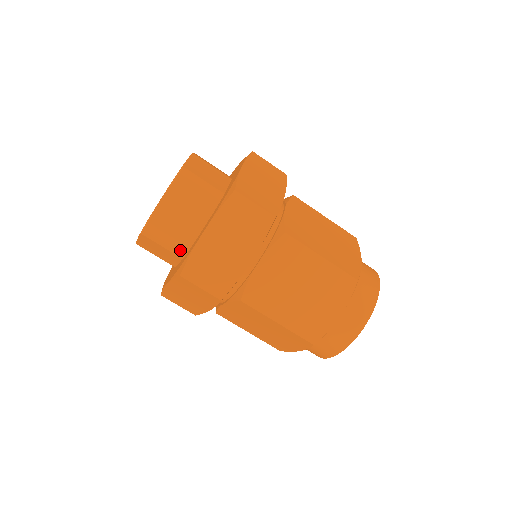
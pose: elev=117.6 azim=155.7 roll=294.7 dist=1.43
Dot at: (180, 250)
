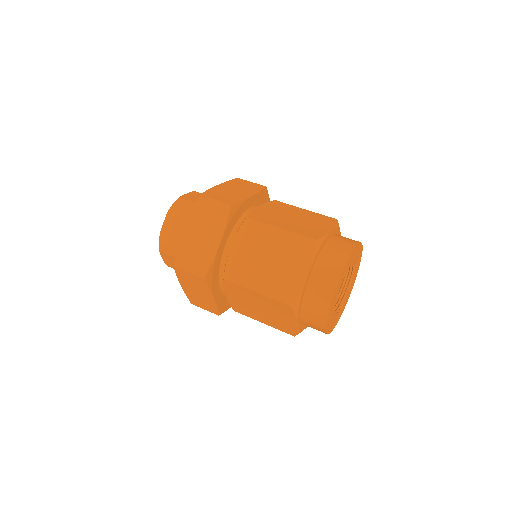
Dot at: occluded
